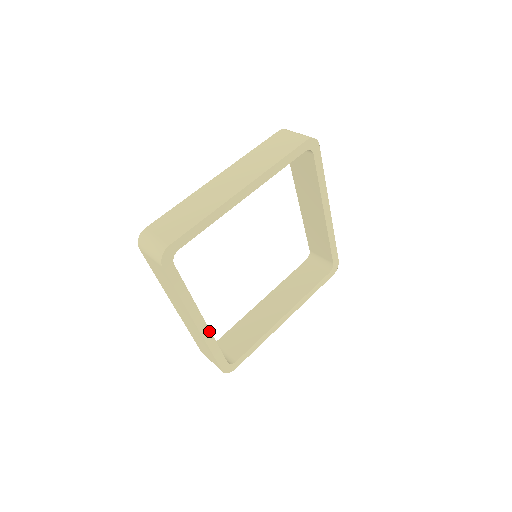
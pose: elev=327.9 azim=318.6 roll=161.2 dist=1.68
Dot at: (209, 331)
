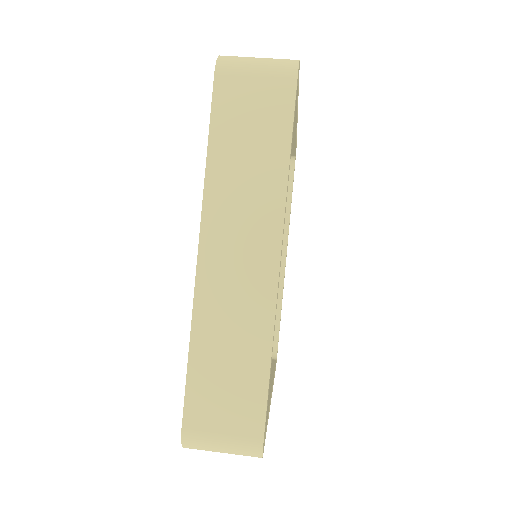
Dot at: occluded
